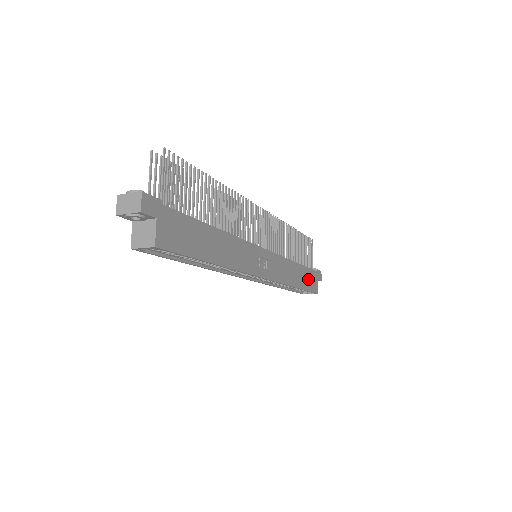
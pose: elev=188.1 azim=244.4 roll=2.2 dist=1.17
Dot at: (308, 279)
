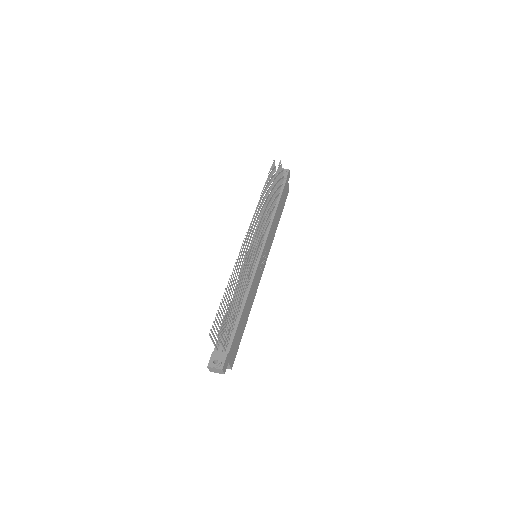
Dot at: (283, 199)
